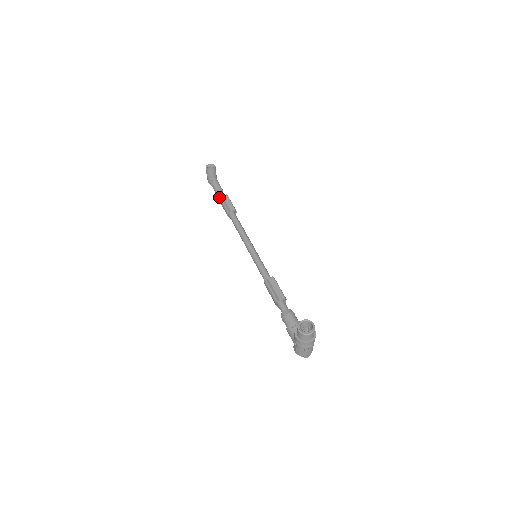
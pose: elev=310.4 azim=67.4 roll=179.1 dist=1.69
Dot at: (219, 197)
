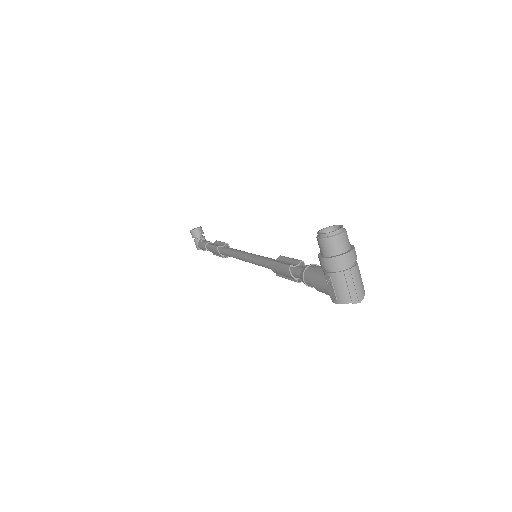
Dot at: (207, 244)
